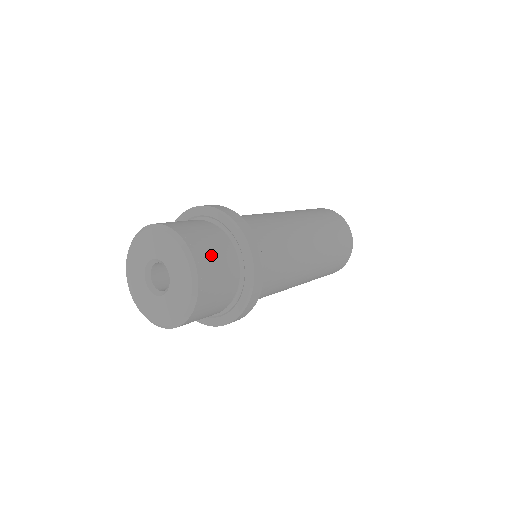
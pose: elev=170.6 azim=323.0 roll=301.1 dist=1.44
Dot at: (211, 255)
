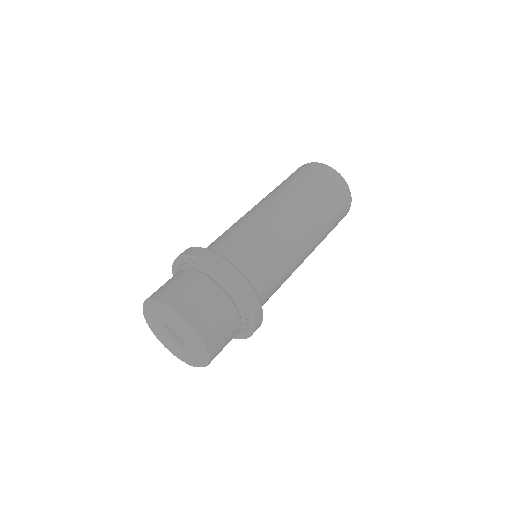
Dot at: (218, 331)
